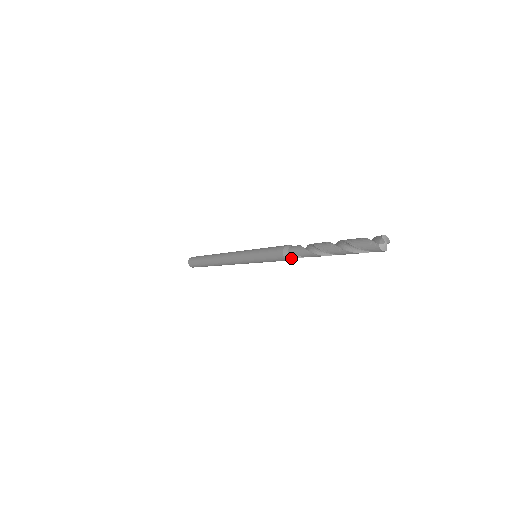
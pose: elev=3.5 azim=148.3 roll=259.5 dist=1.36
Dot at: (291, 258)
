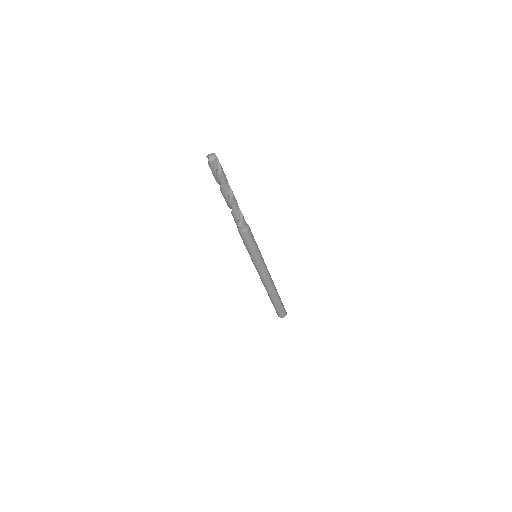
Dot at: (244, 228)
